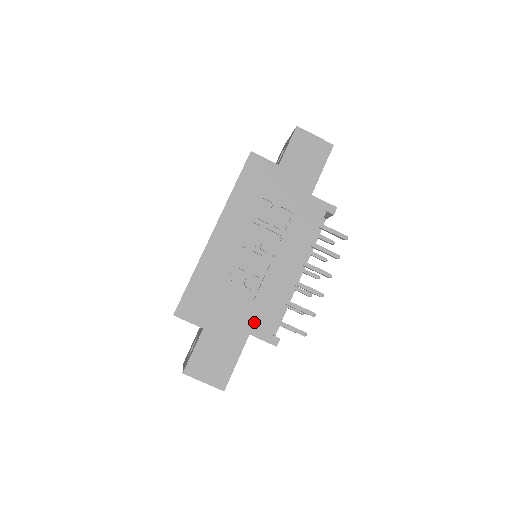
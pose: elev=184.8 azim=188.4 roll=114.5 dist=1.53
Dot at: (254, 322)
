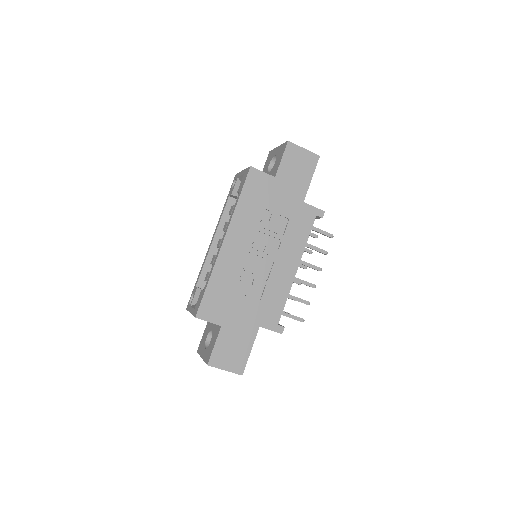
Dot at: (263, 316)
